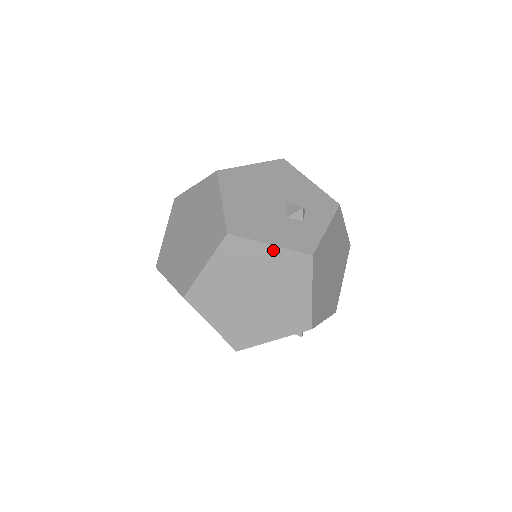
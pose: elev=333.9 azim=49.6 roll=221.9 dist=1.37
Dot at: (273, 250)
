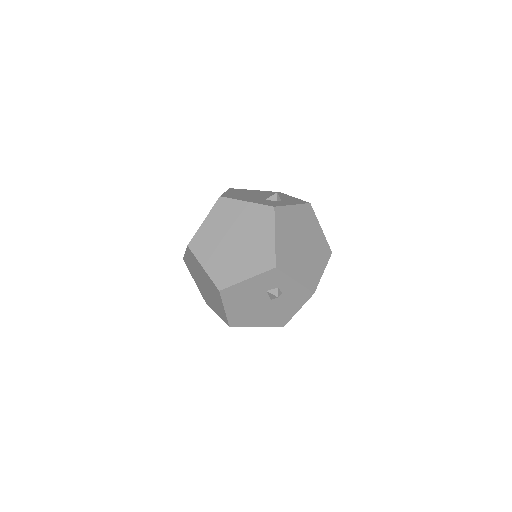
Dot at: (248, 205)
